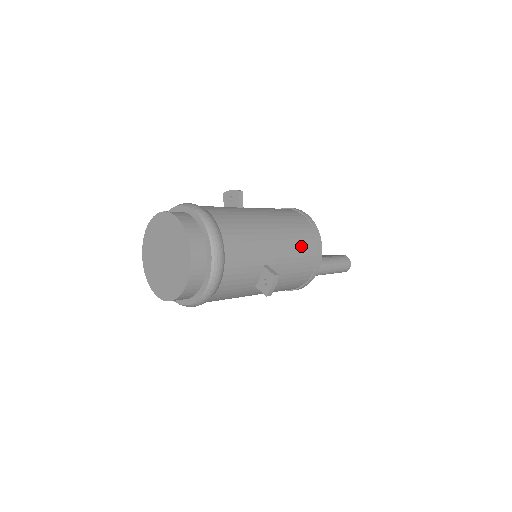
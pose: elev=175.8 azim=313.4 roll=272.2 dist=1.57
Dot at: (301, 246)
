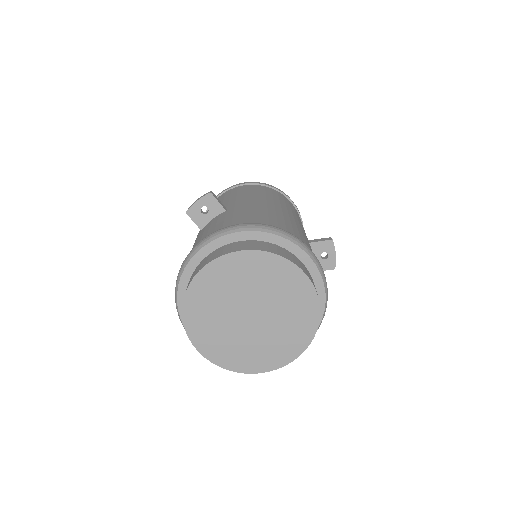
Dot at: (291, 207)
